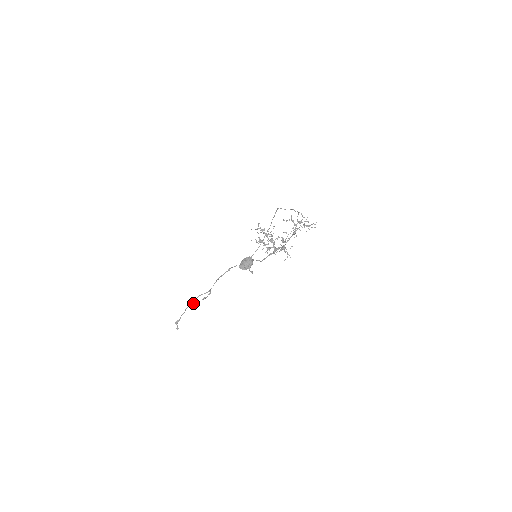
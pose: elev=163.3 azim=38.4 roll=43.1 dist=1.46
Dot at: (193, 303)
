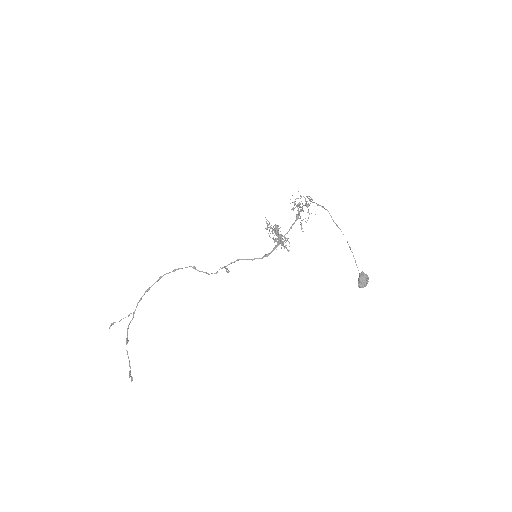
Dot at: (128, 340)
